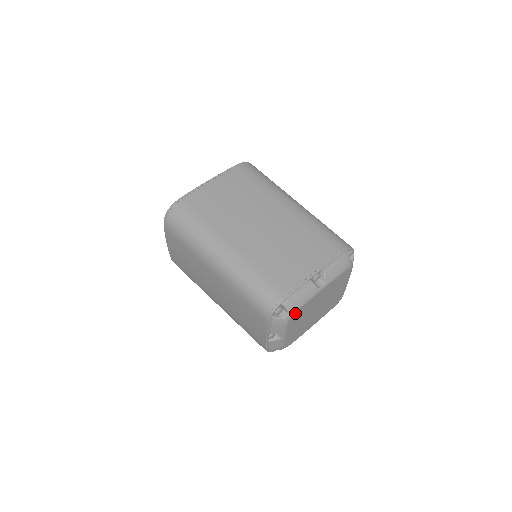
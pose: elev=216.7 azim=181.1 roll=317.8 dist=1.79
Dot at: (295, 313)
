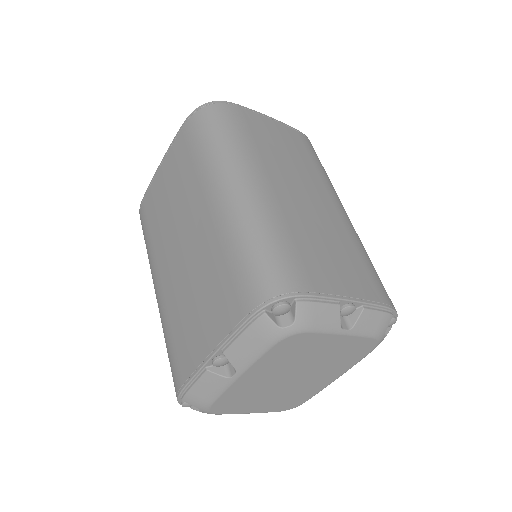
Dot at: (212, 407)
